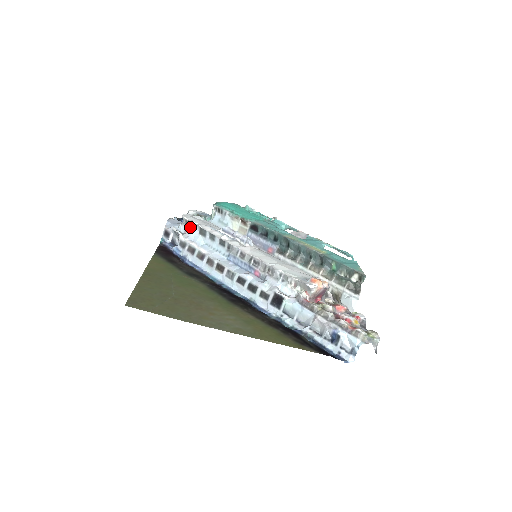
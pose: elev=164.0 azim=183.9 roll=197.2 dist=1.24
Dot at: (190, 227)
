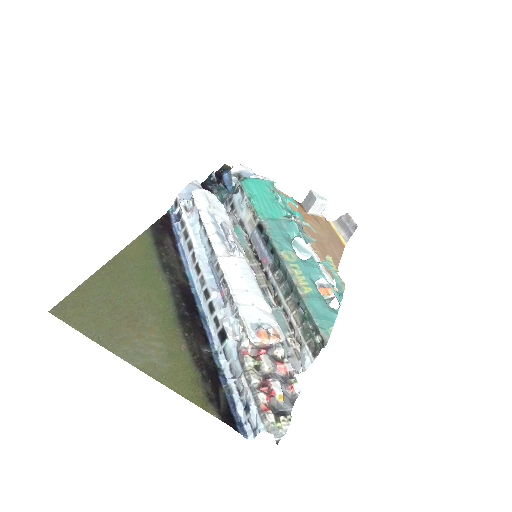
Dot at: (194, 208)
